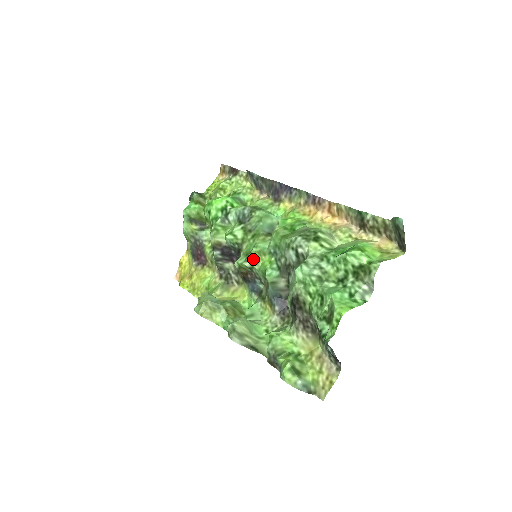
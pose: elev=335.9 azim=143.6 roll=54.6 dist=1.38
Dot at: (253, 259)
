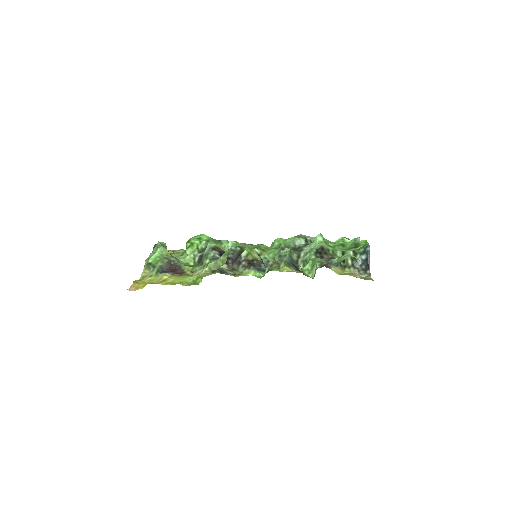
Dot at: (261, 250)
